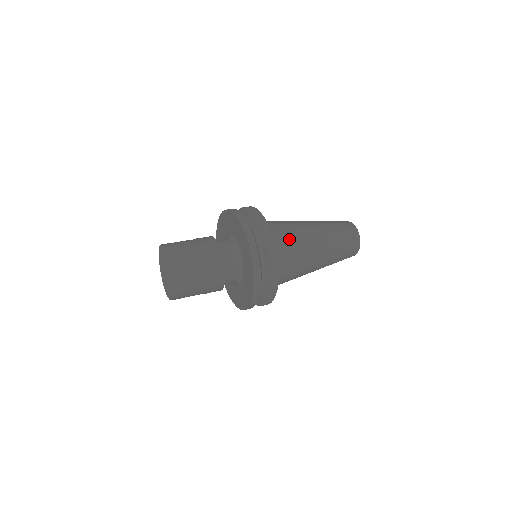
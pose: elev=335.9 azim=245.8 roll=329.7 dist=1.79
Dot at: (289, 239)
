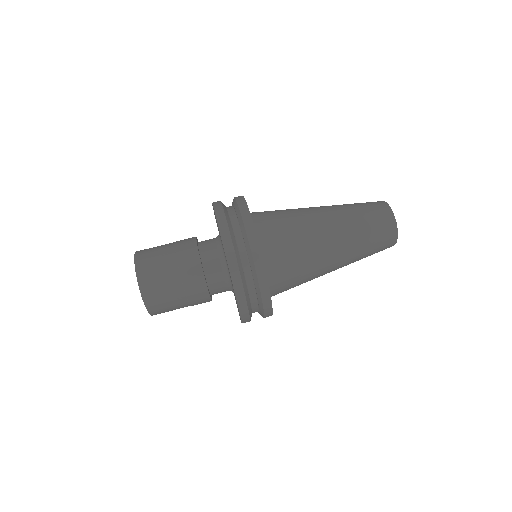
Dot at: occluded
